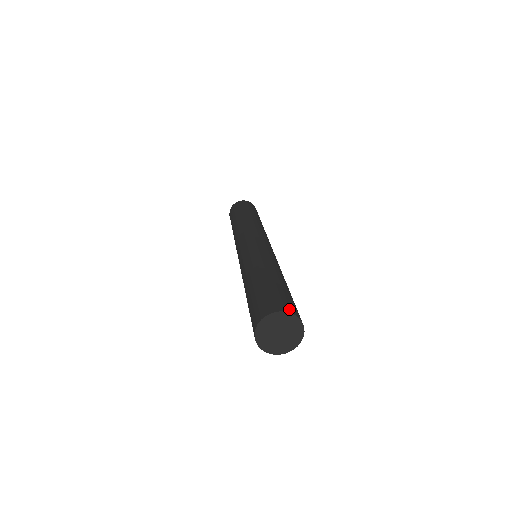
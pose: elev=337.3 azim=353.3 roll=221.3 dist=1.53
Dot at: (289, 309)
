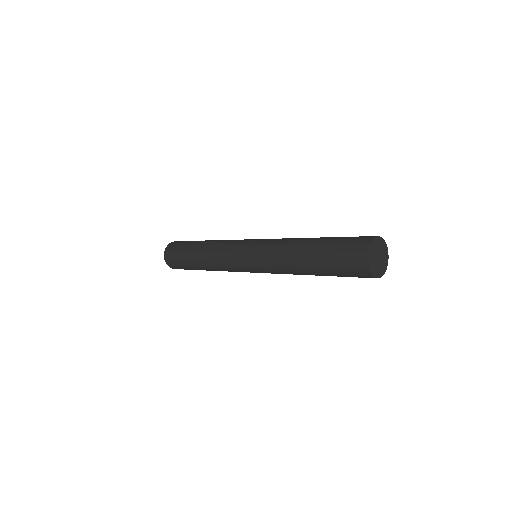
Dot at: occluded
